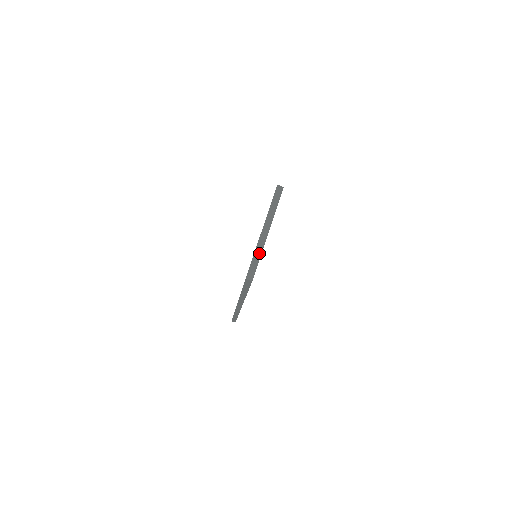
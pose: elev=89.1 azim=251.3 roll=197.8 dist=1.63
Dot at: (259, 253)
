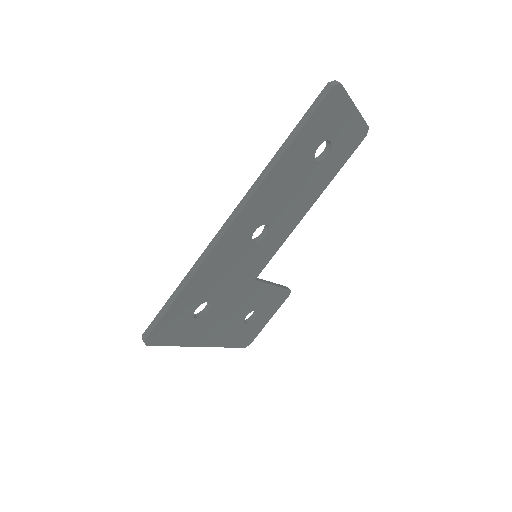
Dot at: (346, 93)
